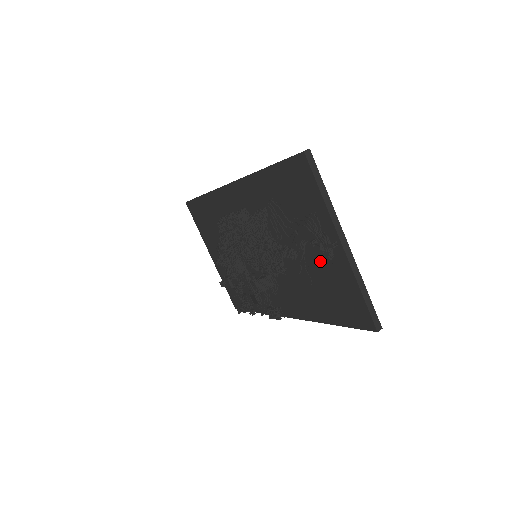
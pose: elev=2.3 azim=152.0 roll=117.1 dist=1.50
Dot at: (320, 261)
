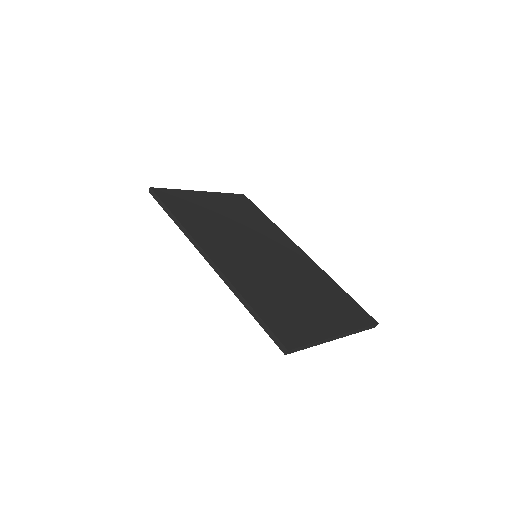
Dot at: occluded
